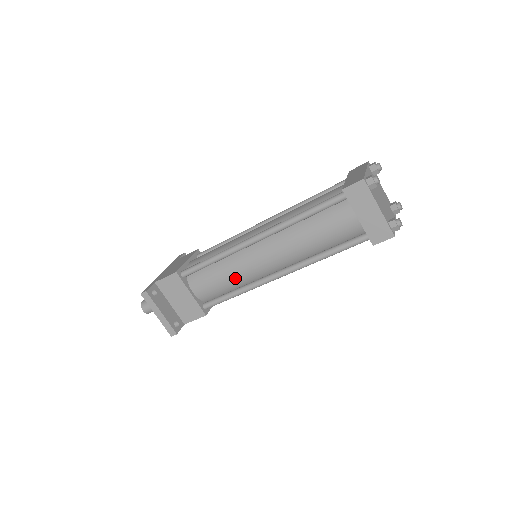
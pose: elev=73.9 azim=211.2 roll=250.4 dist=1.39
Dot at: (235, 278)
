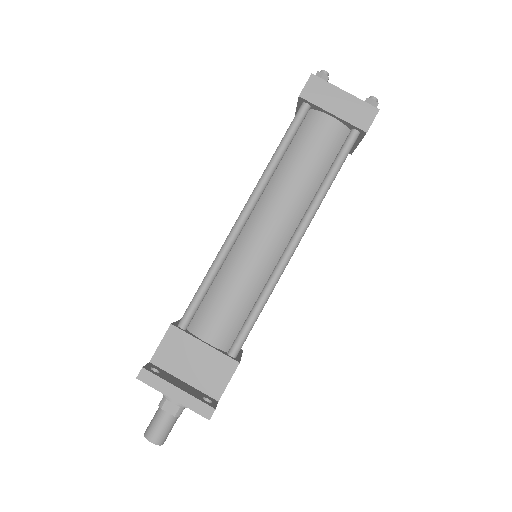
Dot at: (248, 282)
